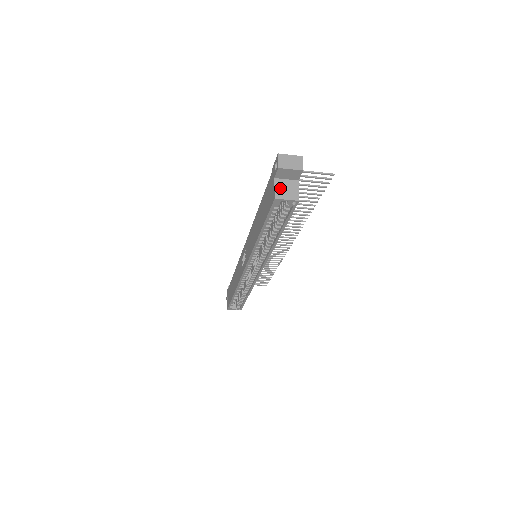
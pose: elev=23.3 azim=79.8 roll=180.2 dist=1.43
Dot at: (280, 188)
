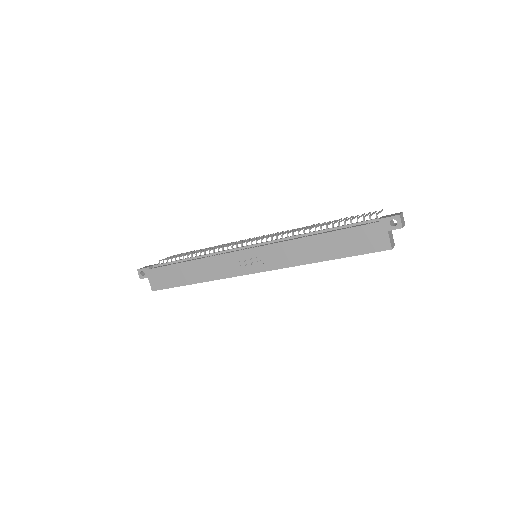
Dot at: (391, 239)
